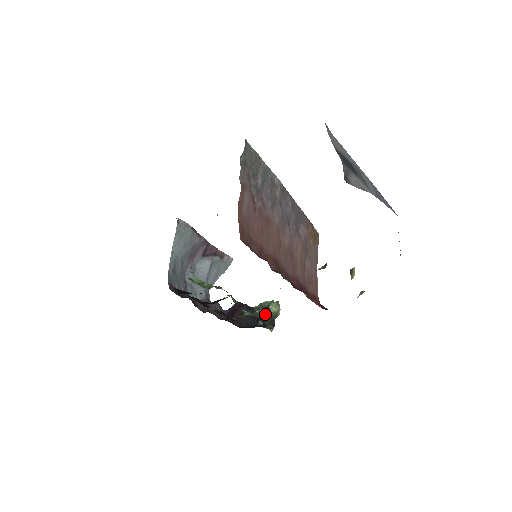
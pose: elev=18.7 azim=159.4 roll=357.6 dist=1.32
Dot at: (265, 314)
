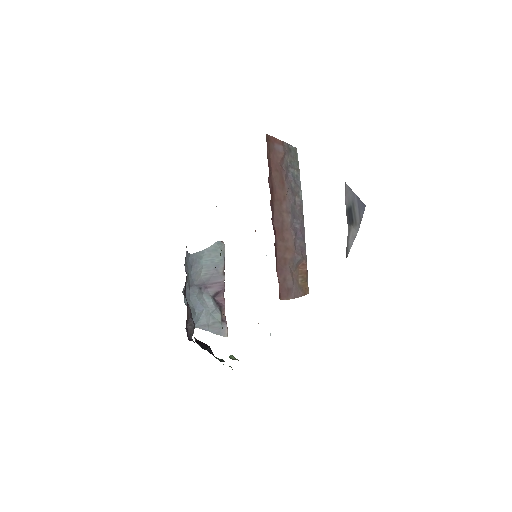
Dot at: (221, 361)
